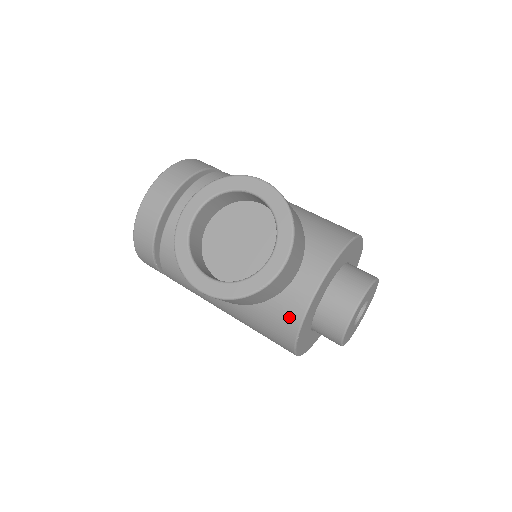
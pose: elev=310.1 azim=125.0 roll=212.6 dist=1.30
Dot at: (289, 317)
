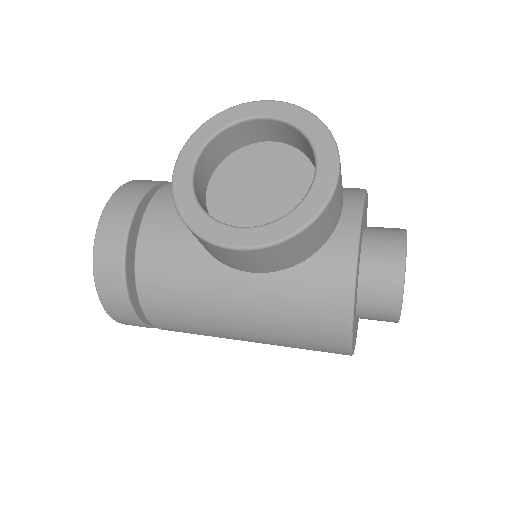
Dot at: (335, 291)
